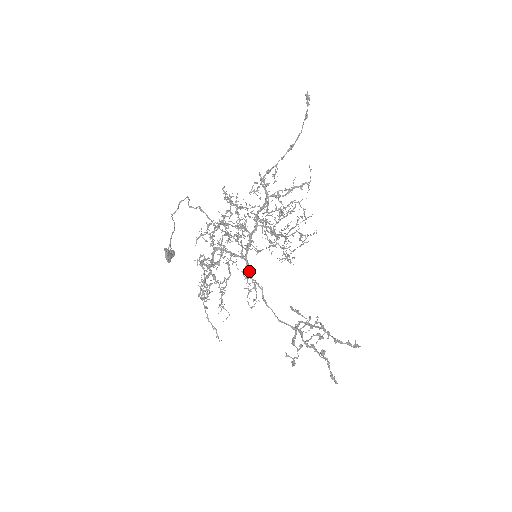
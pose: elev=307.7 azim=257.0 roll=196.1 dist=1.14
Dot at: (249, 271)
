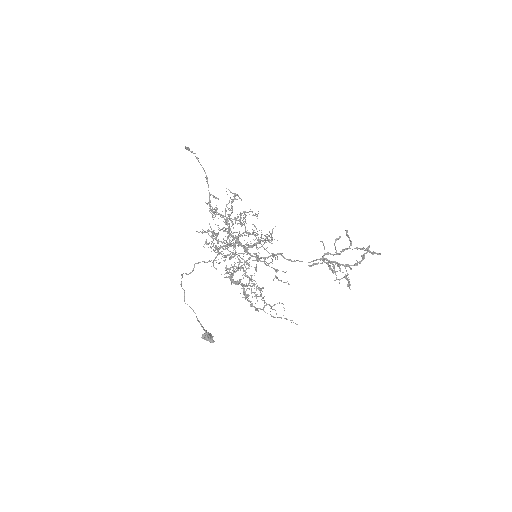
Dot at: occluded
